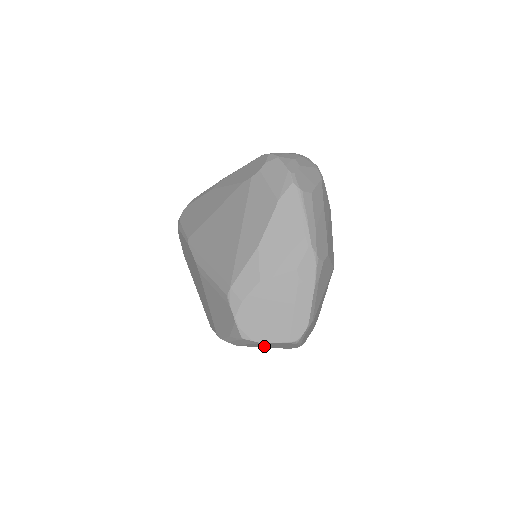
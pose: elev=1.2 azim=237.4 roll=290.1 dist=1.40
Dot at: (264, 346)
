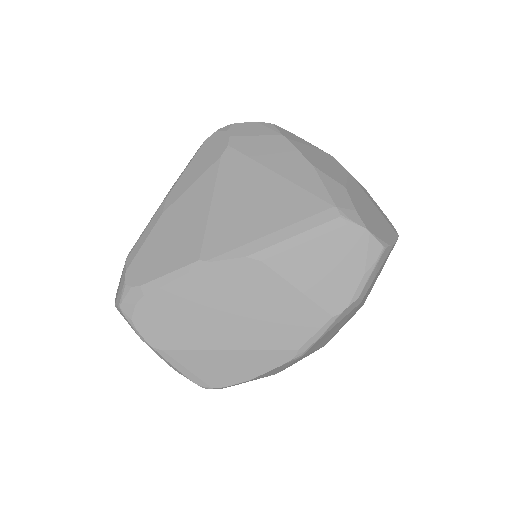
Dot at: (370, 289)
